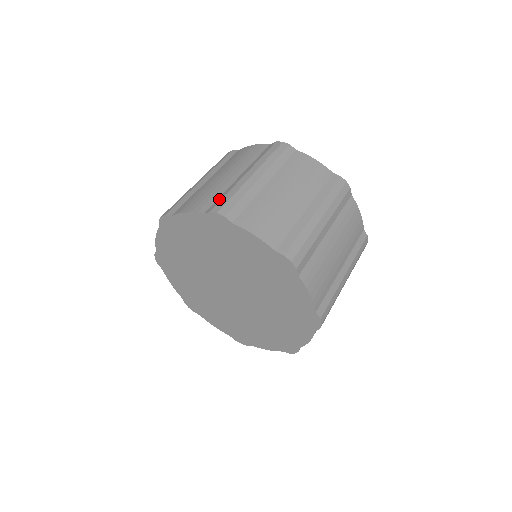
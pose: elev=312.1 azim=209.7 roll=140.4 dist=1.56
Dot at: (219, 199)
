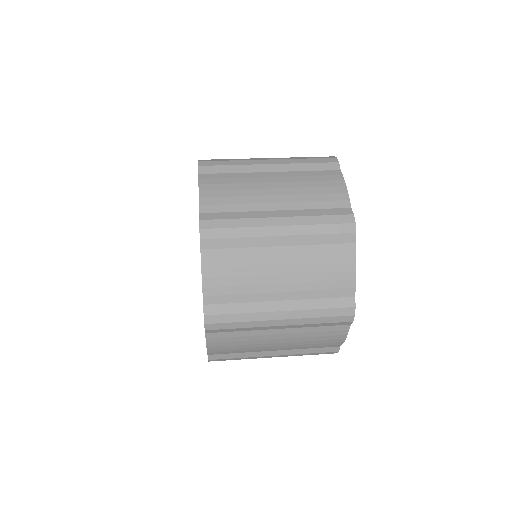
Dot at: occluded
